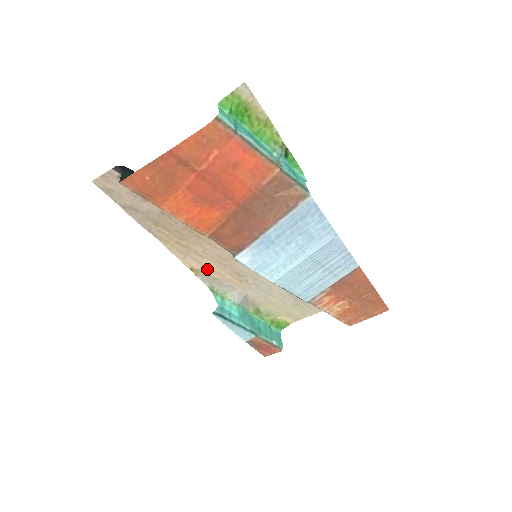
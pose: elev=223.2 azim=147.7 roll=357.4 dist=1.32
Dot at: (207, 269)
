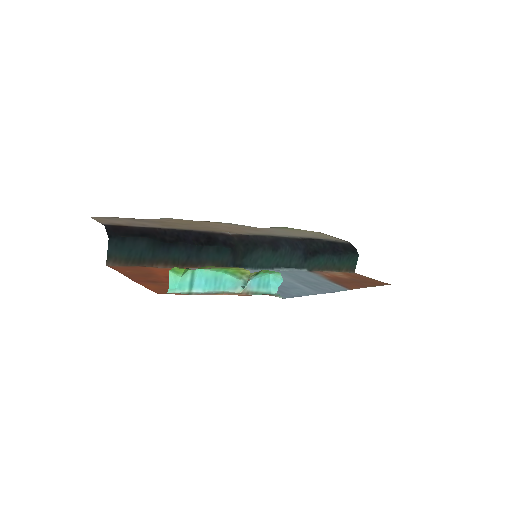
Dot at: (223, 224)
